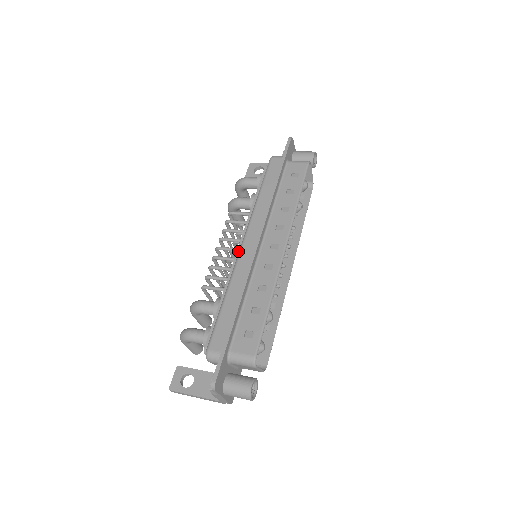
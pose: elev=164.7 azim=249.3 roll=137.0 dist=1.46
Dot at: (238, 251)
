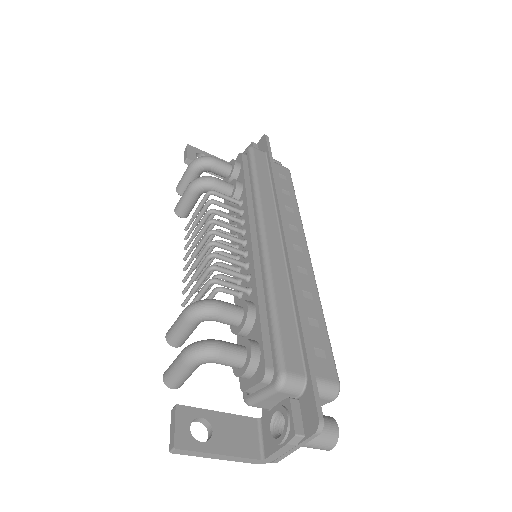
Dot at: (254, 242)
